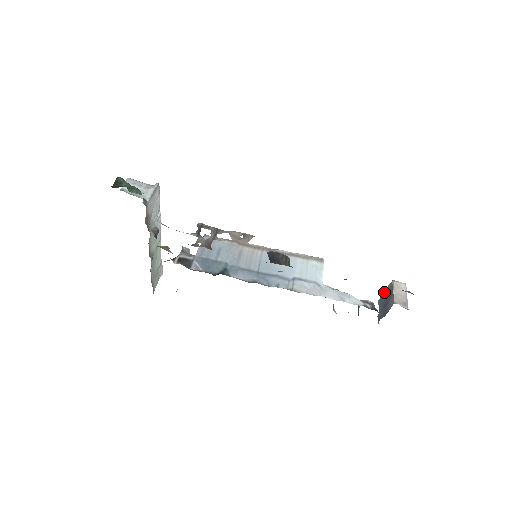
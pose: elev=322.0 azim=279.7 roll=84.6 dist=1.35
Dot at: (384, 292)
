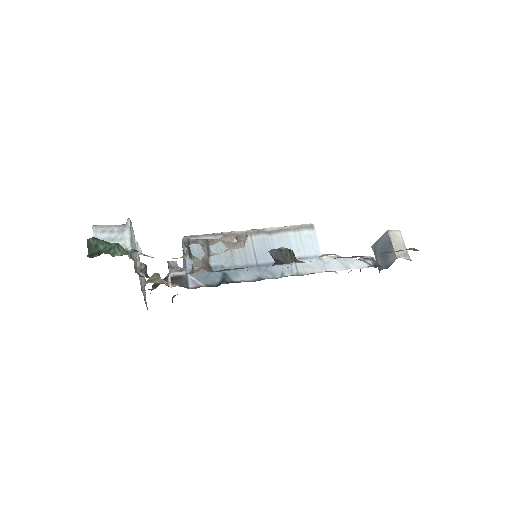
Dot at: (378, 241)
